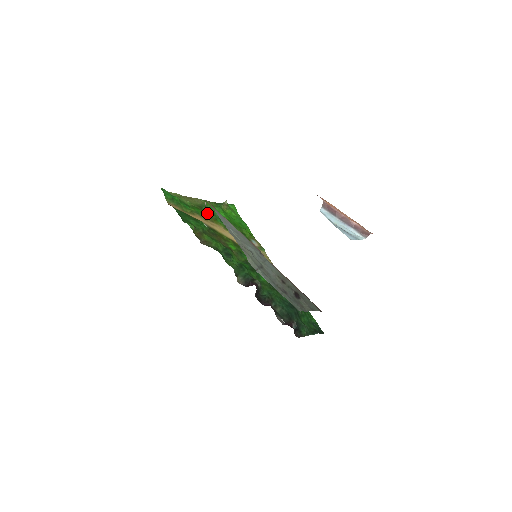
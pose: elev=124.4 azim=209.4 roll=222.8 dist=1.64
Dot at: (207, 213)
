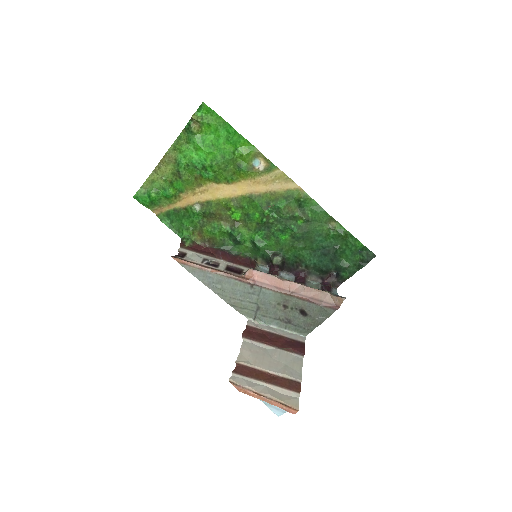
Dot at: (188, 174)
